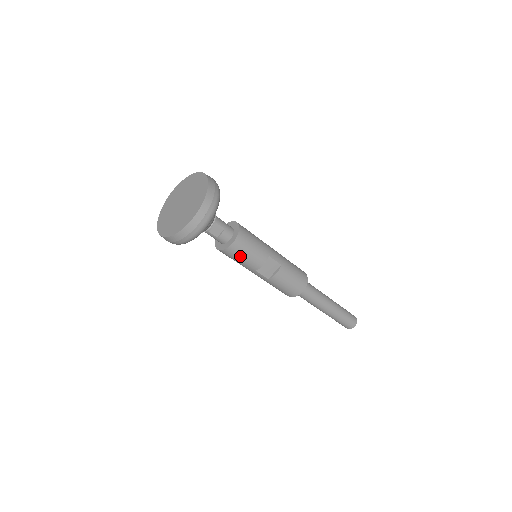
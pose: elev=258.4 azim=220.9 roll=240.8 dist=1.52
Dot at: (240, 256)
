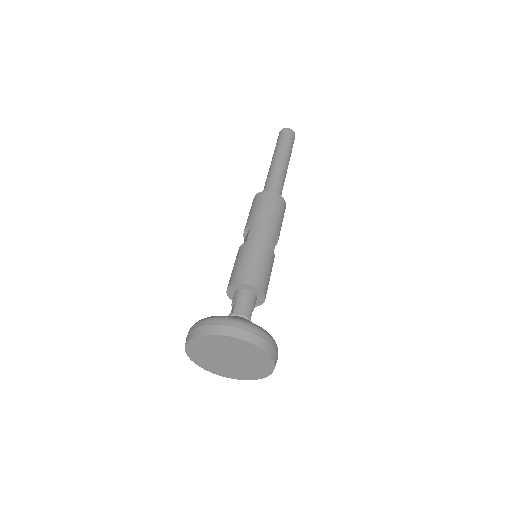
Dot at: occluded
